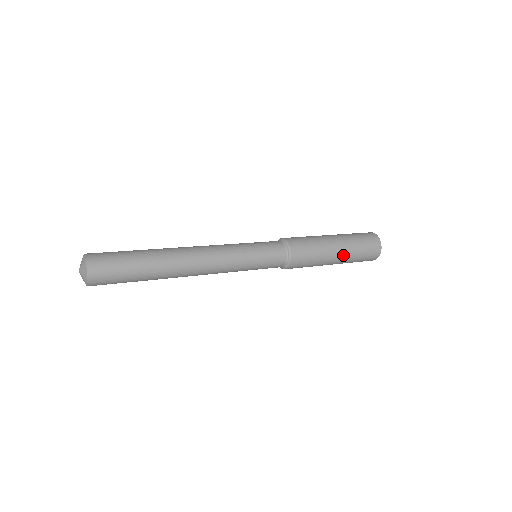
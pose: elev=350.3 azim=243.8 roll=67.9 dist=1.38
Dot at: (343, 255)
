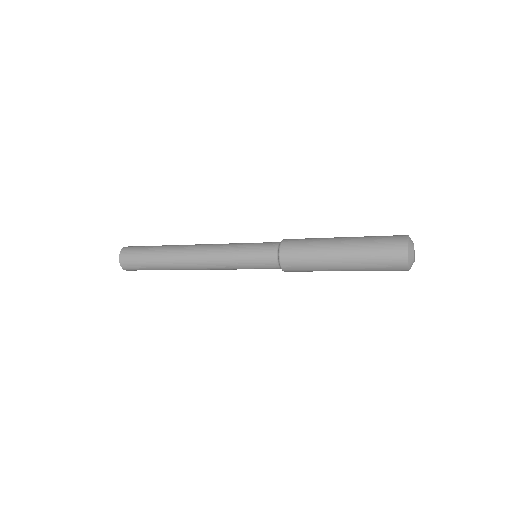
Dot at: (349, 266)
